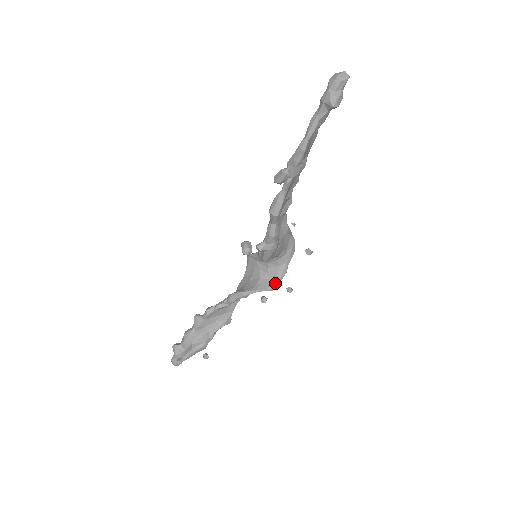
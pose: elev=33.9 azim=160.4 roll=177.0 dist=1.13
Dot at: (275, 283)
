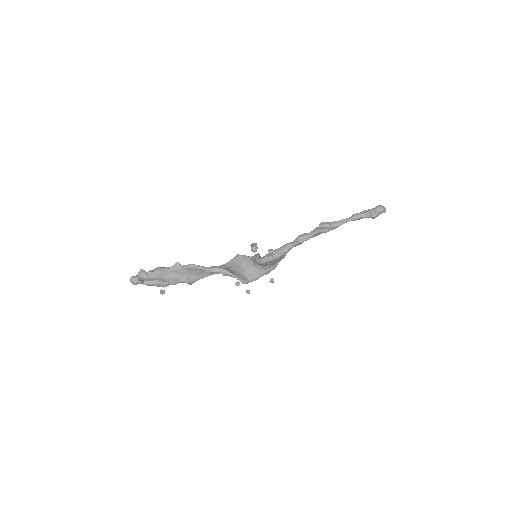
Dot at: (247, 281)
